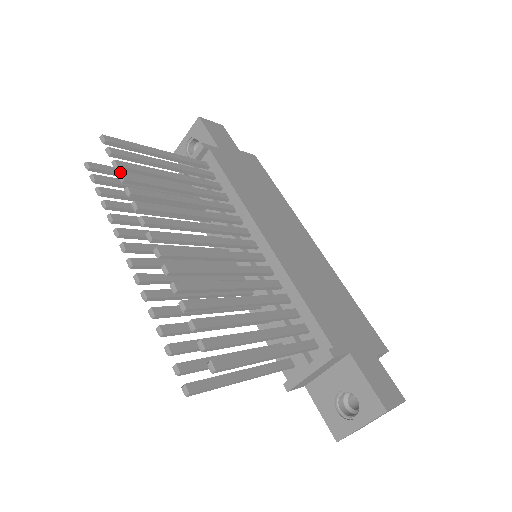
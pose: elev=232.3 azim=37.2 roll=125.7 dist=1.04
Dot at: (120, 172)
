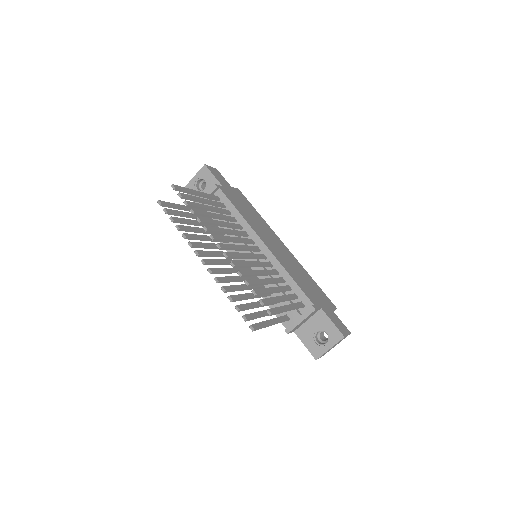
Dot at: (174, 206)
